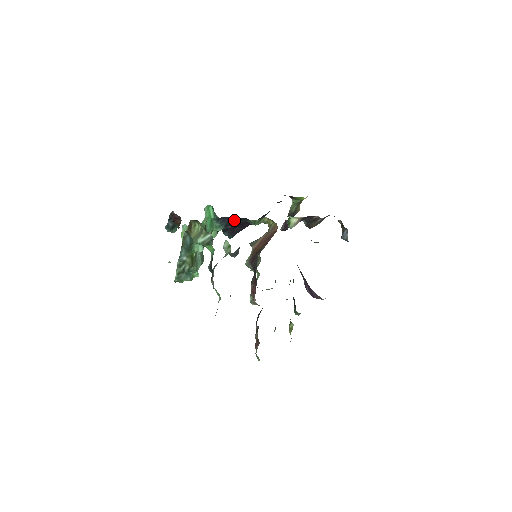
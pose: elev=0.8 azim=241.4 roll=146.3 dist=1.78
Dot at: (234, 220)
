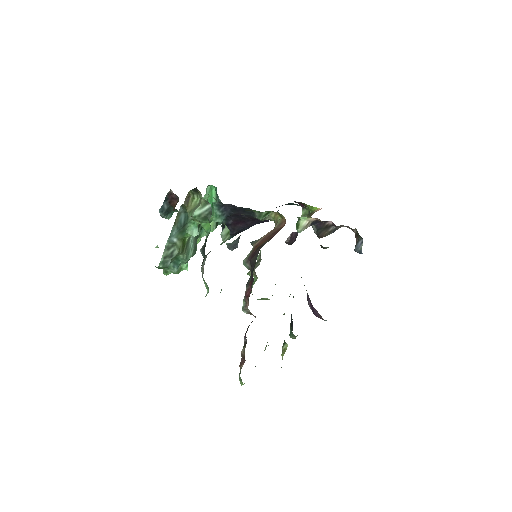
Dot at: (237, 210)
